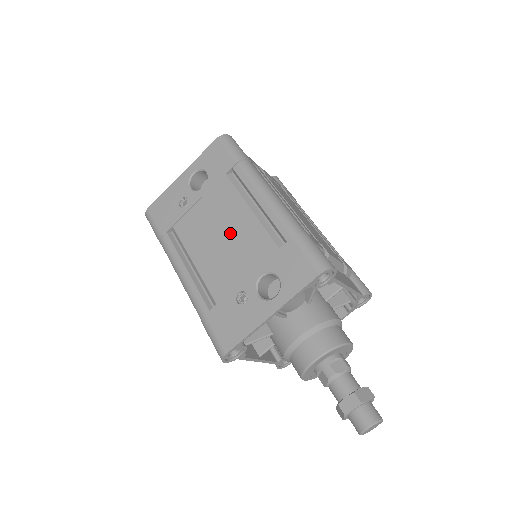
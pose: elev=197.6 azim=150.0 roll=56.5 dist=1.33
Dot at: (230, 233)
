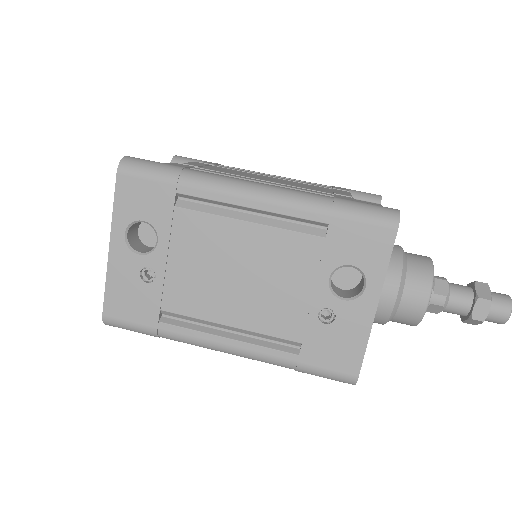
Dot at: (247, 264)
